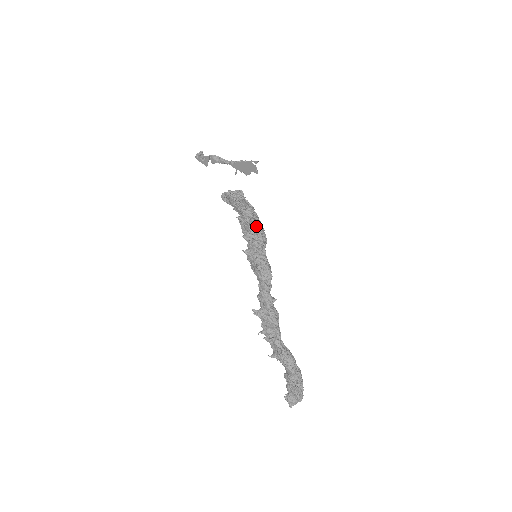
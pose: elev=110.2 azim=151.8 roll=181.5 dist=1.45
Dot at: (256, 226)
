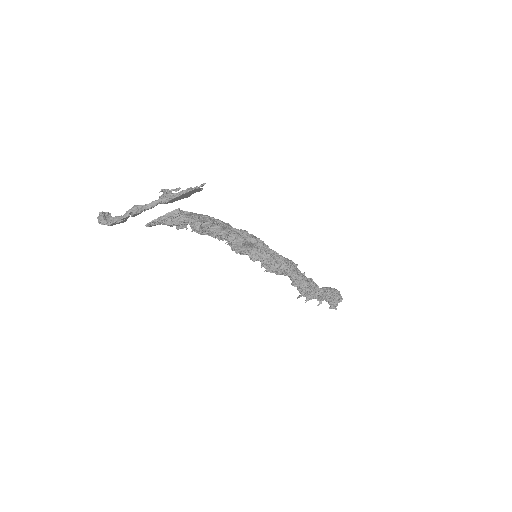
Dot at: occluded
